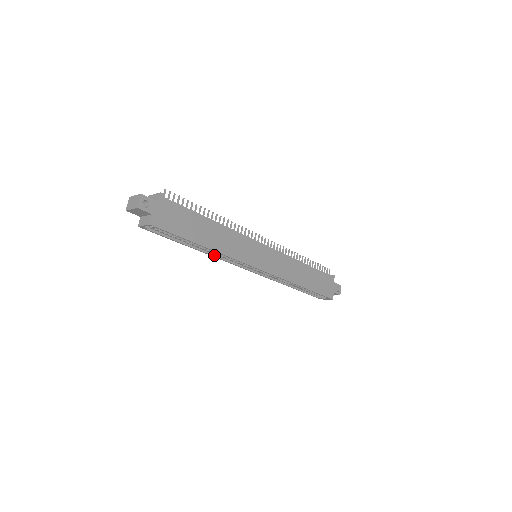
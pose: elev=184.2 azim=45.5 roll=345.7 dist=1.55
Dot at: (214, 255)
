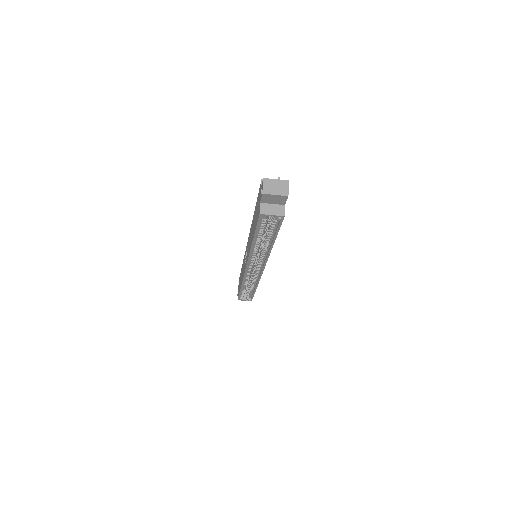
Dot at: (251, 252)
